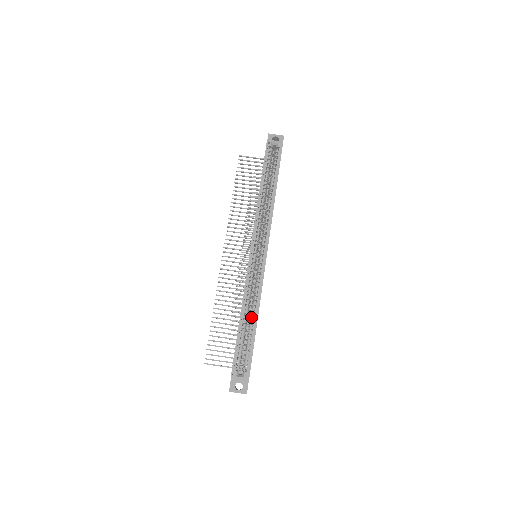
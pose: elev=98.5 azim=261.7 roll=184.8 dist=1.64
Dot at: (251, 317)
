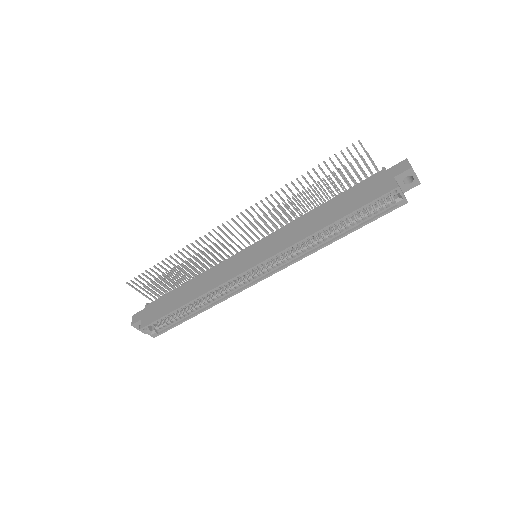
Dot at: (199, 306)
